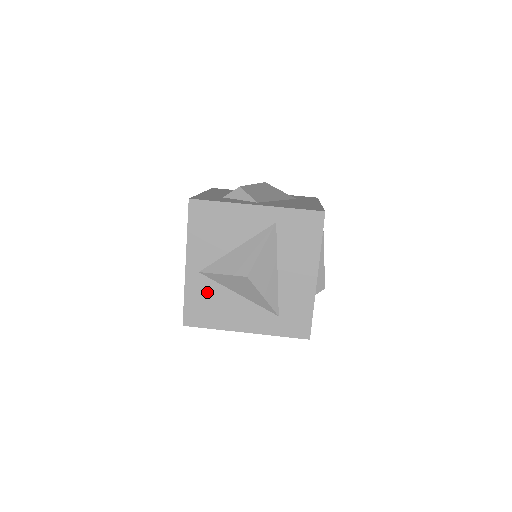
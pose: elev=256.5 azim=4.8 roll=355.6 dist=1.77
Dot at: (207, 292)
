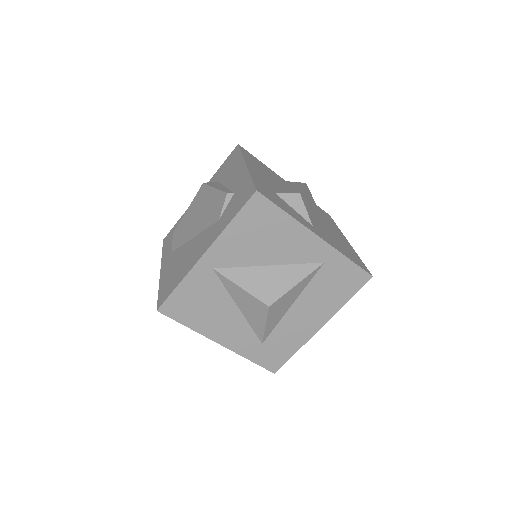
Dot at: (207, 291)
